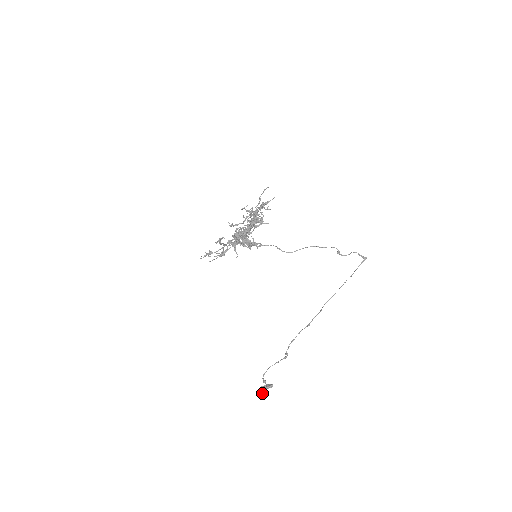
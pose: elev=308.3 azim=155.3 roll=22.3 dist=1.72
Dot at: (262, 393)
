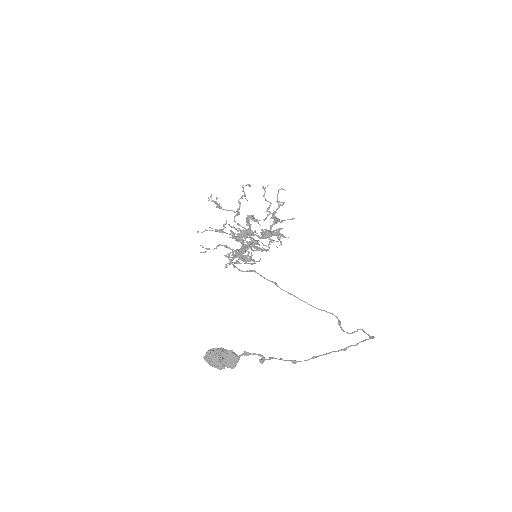
Dot at: (219, 353)
